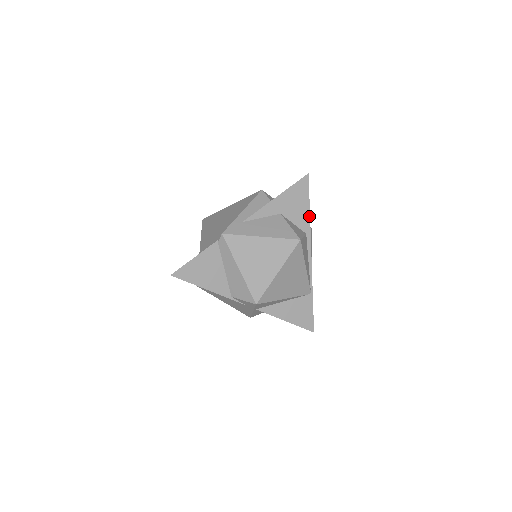
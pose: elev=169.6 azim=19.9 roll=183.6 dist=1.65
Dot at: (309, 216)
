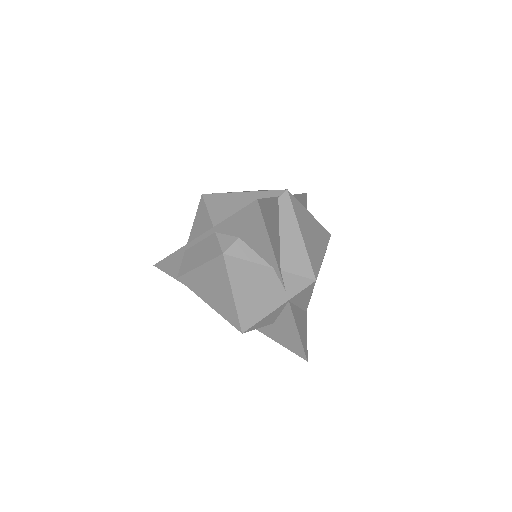
Dot at: occluded
